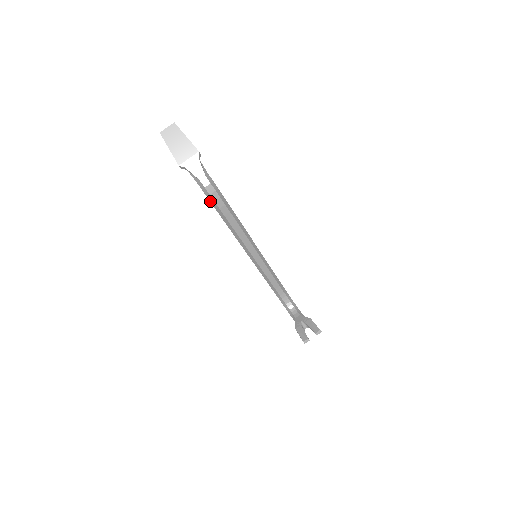
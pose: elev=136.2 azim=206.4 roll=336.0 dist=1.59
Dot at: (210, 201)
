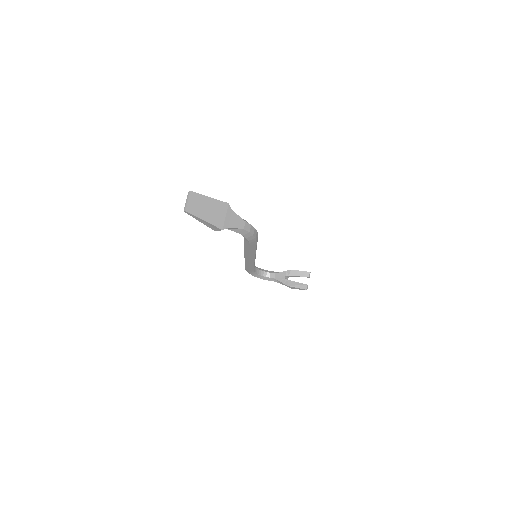
Dot at: (249, 240)
